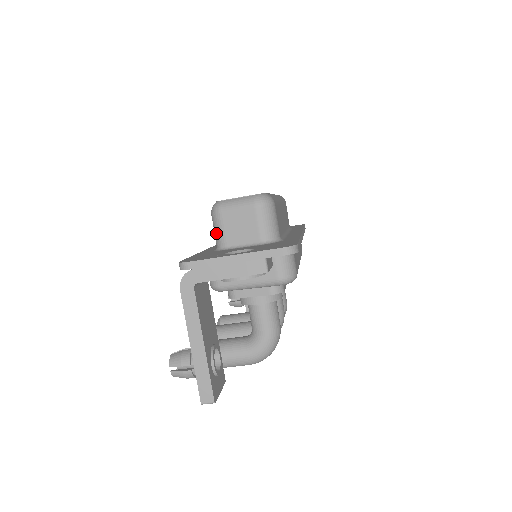
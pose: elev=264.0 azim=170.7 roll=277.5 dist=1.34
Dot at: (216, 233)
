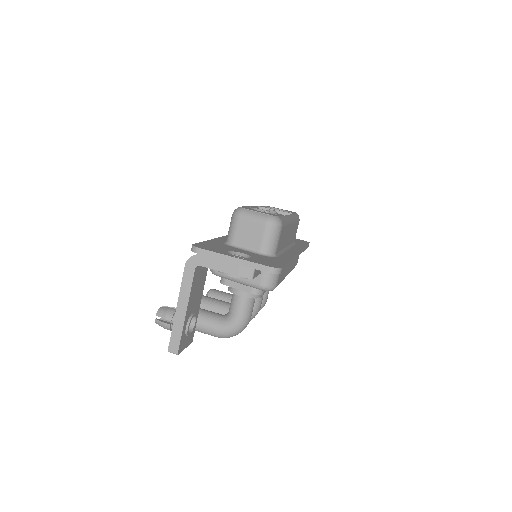
Dot at: (230, 231)
